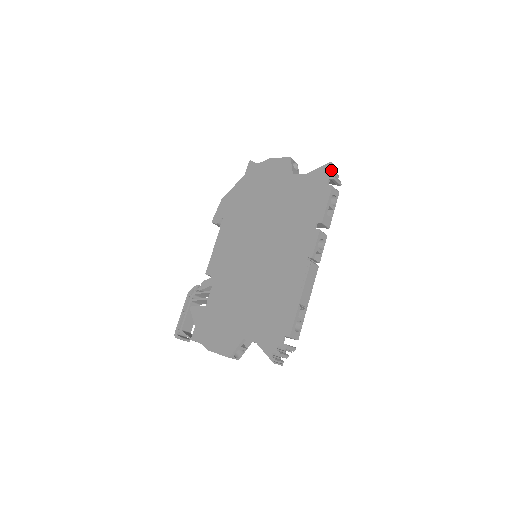
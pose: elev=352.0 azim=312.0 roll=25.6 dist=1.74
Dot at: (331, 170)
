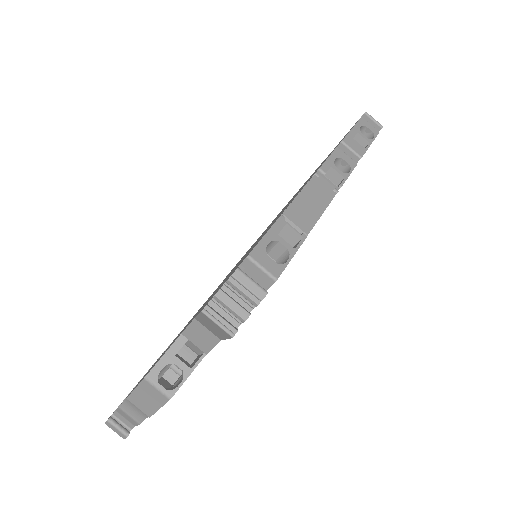
Dot at: occluded
